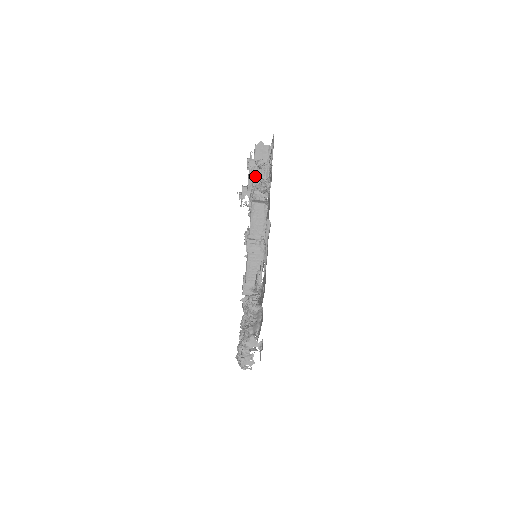
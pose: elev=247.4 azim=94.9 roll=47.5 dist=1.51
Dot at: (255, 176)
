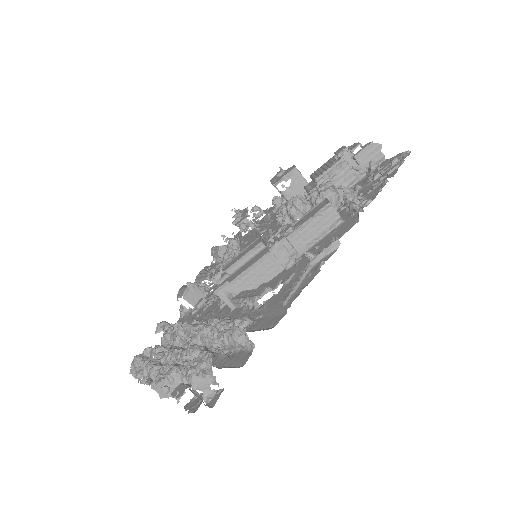
Dot at: (338, 173)
